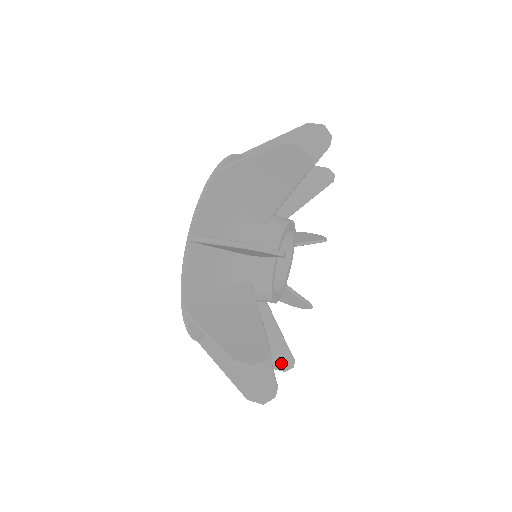
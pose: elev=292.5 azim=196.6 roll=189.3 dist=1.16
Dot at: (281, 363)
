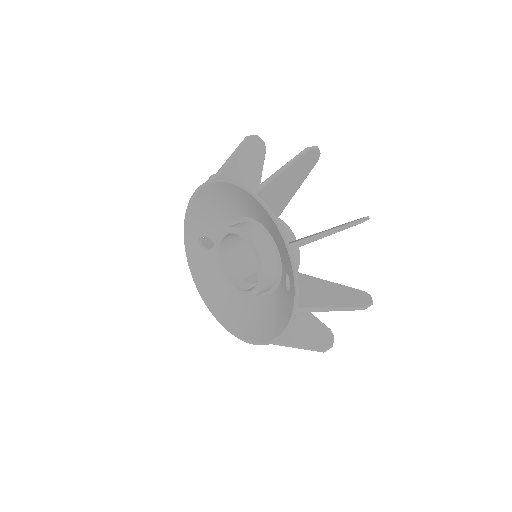
Dot at: (326, 339)
